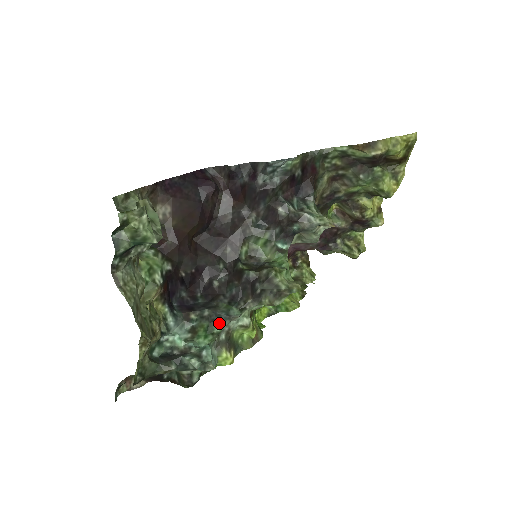
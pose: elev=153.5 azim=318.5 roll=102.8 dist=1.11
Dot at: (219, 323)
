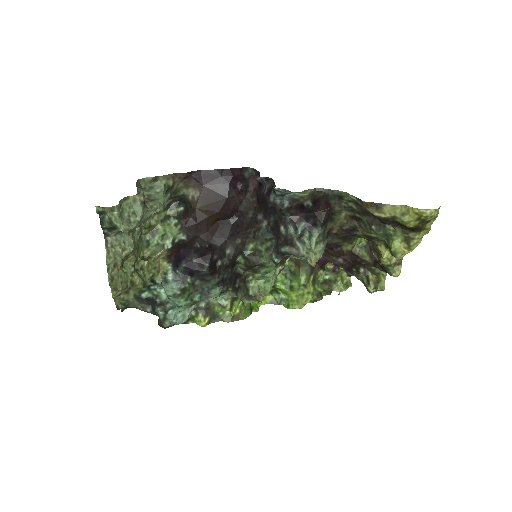
Dot at: (200, 295)
